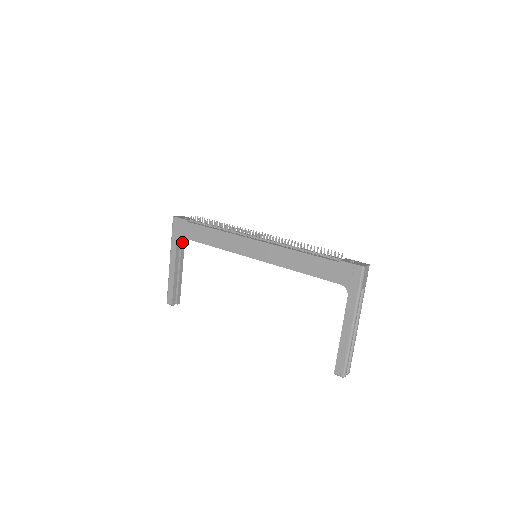
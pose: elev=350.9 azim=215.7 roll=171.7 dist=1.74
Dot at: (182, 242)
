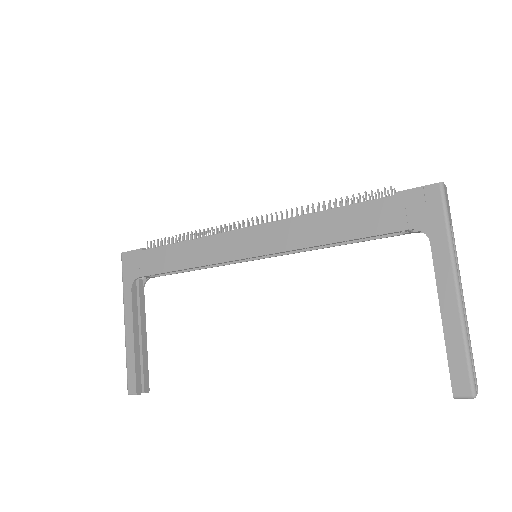
Dot at: (140, 289)
